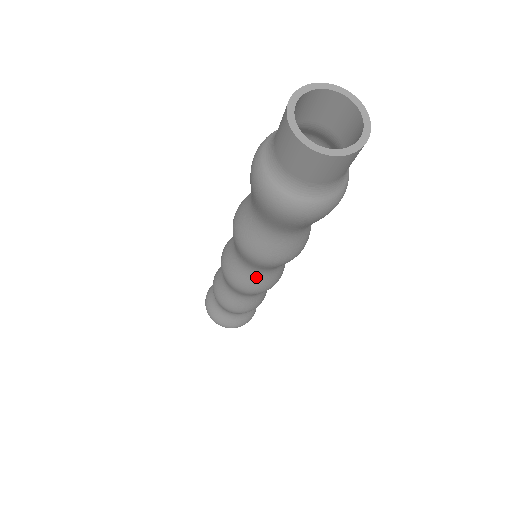
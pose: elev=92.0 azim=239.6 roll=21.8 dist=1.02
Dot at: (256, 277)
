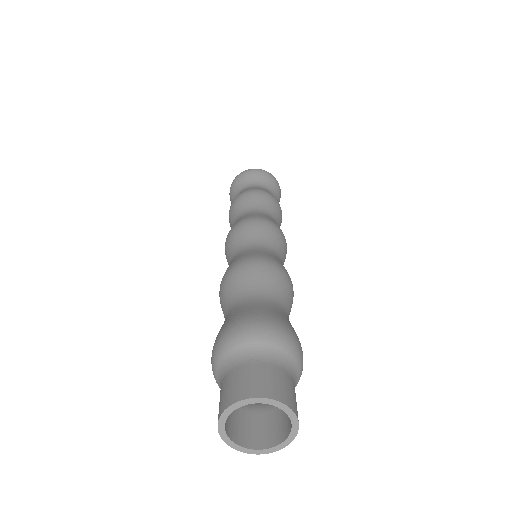
Dot at: occluded
